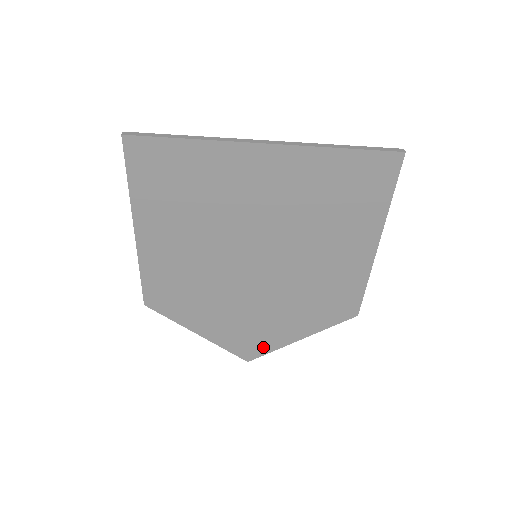
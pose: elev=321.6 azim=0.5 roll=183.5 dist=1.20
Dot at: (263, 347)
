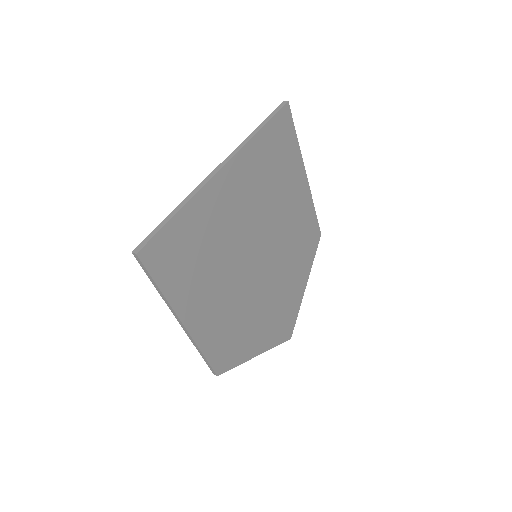
Dot at: (292, 317)
